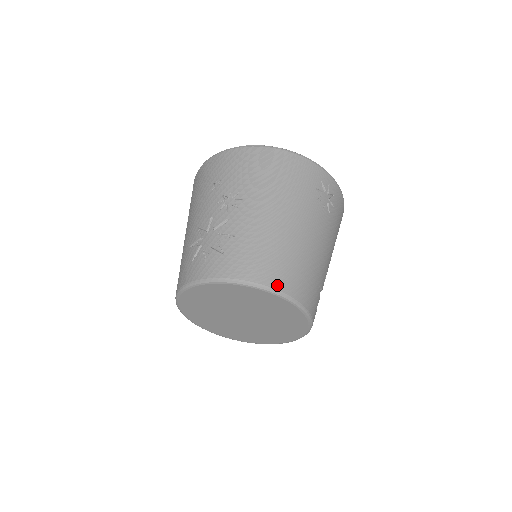
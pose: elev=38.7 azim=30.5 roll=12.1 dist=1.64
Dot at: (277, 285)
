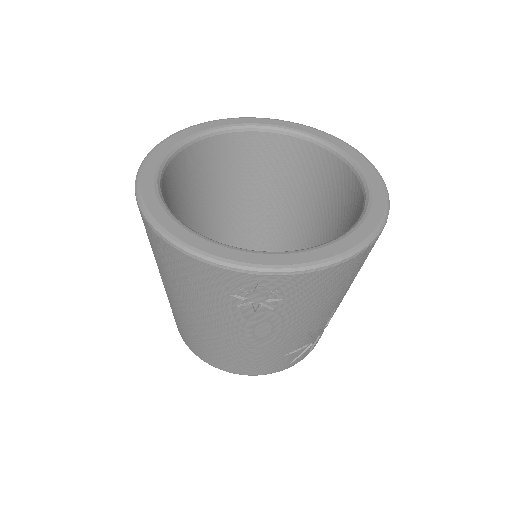
Dot at: (215, 365)
